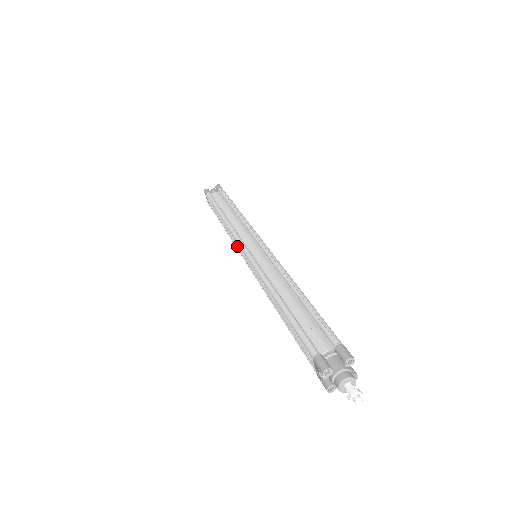
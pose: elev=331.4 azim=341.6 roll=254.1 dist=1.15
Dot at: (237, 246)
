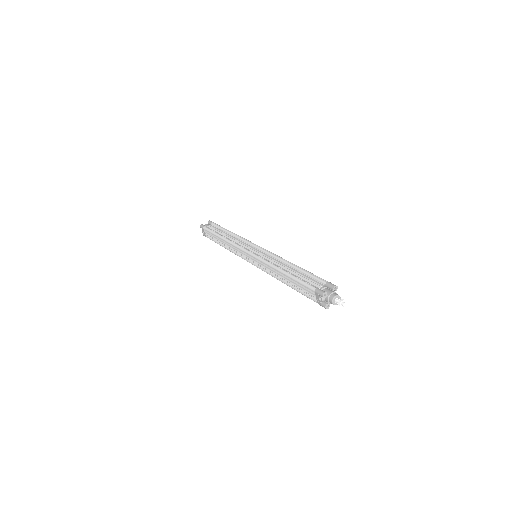
Dot at: (240, 253)
